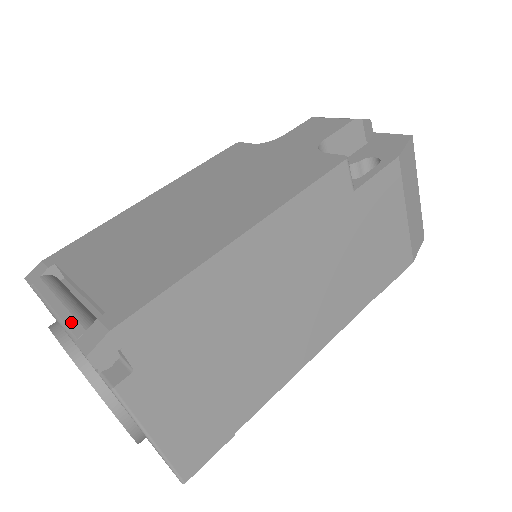
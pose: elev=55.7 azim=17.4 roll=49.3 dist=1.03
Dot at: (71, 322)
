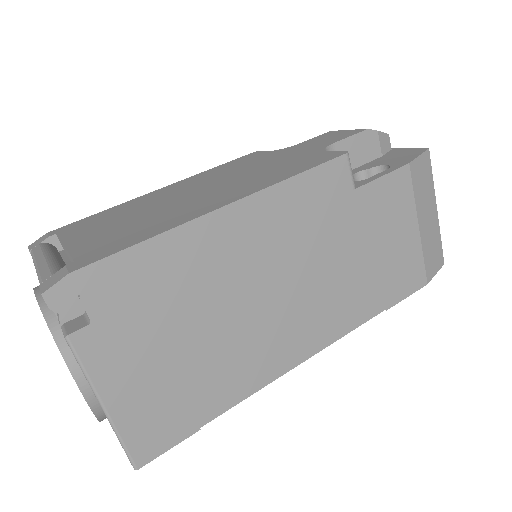
Dot at: (44, 271)
